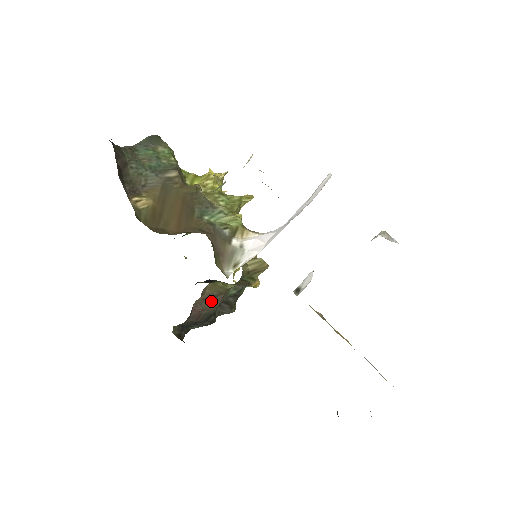
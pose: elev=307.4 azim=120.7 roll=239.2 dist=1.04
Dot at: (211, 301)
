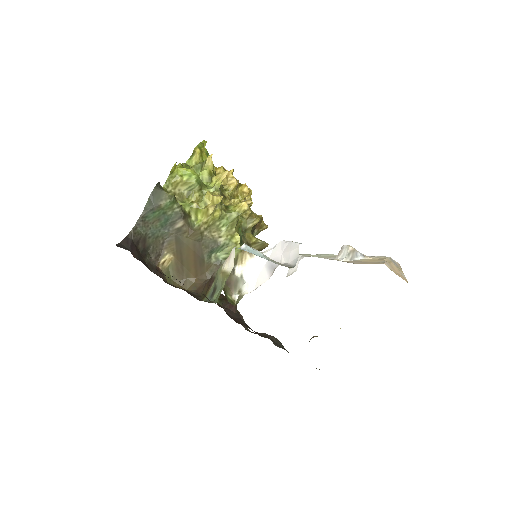
Dot at: occluded
